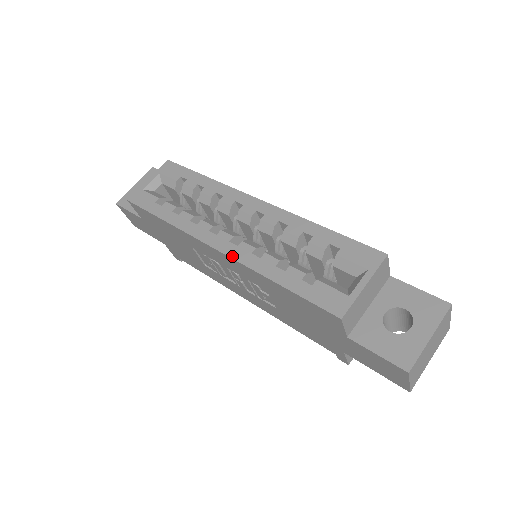
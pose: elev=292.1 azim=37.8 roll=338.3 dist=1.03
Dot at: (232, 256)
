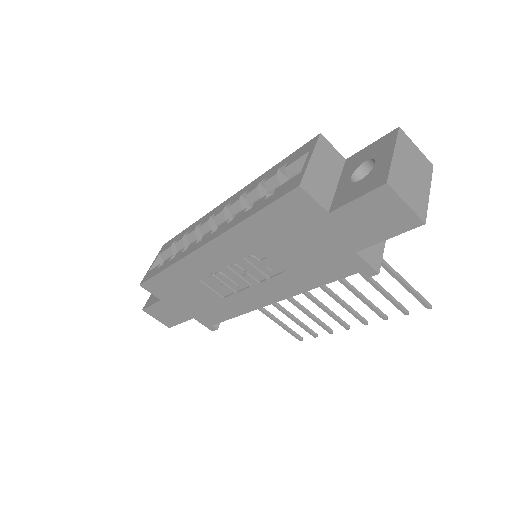
Dot at: (213, 238)
